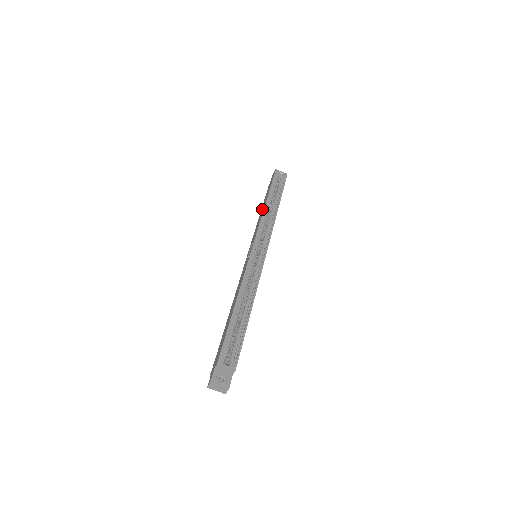
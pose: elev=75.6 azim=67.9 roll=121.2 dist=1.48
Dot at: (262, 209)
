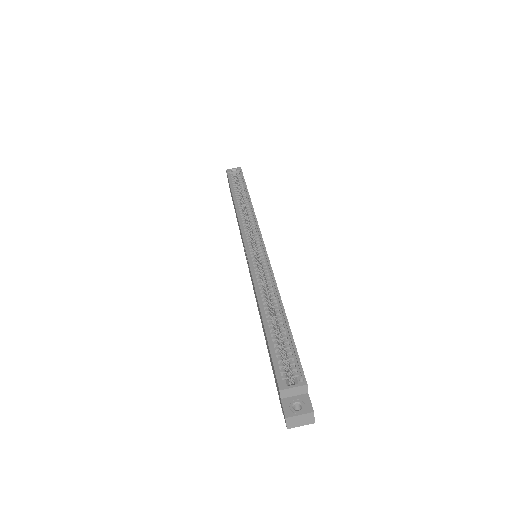
Dot at: (235, 211)
